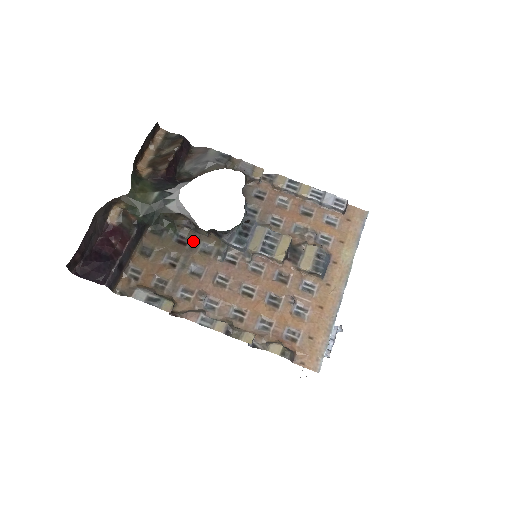
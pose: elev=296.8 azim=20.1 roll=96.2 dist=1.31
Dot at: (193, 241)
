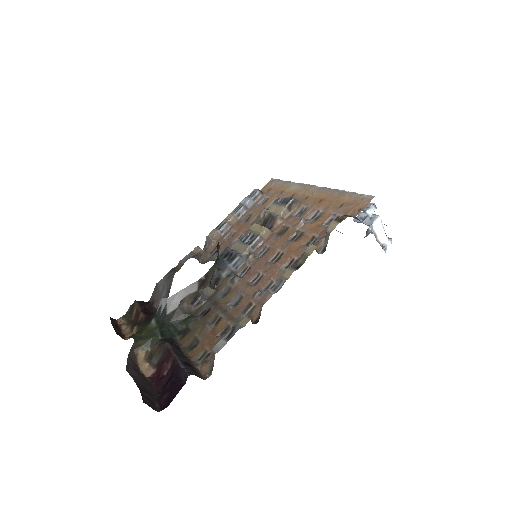
Dot at: (211, 303)
